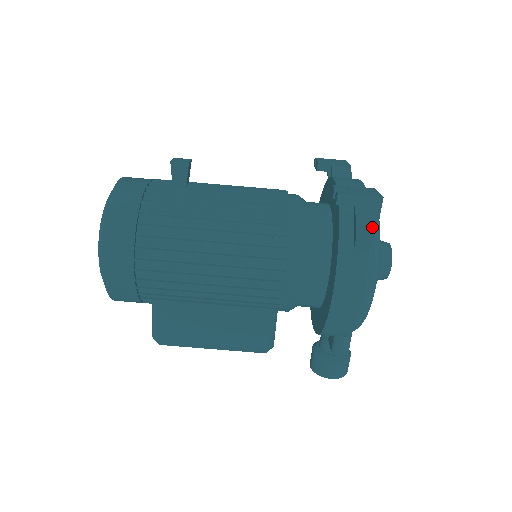
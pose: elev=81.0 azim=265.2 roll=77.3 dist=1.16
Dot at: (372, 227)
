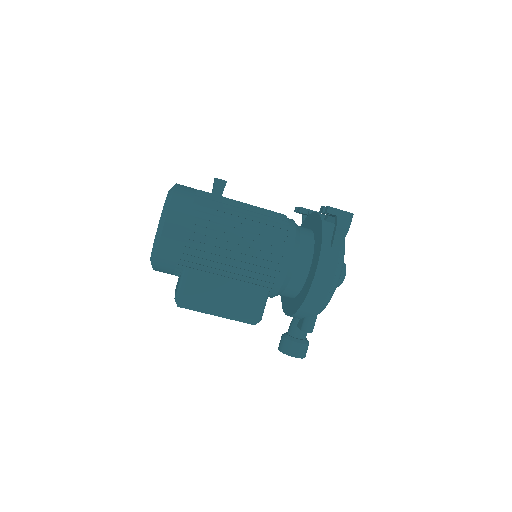
Dot at: (345, 231)
